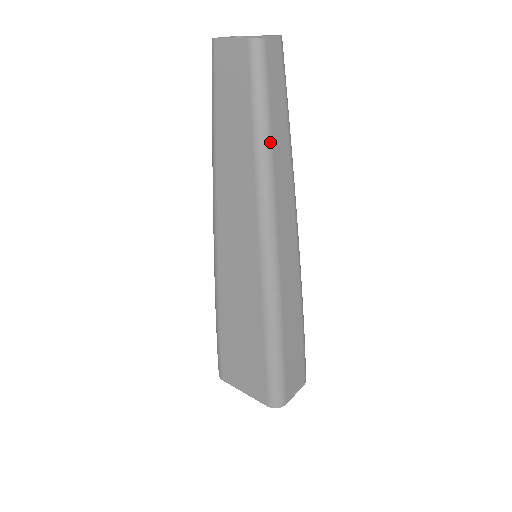
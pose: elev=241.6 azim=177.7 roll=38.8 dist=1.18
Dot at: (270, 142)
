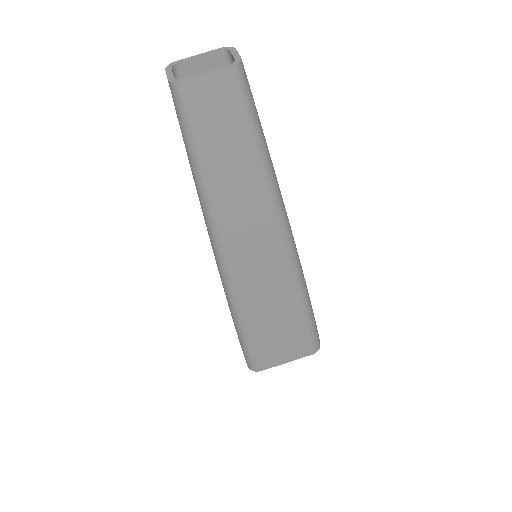
Dot at: (269, 153)
